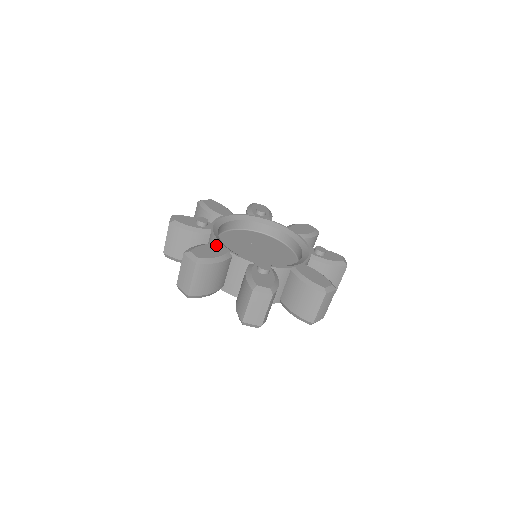
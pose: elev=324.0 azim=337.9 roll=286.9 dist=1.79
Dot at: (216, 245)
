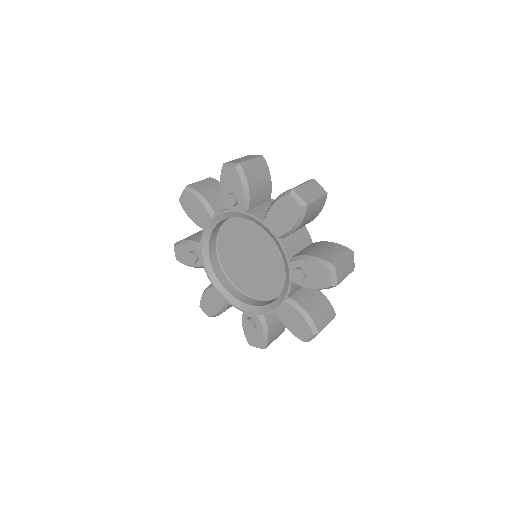
Dot at: occluded
